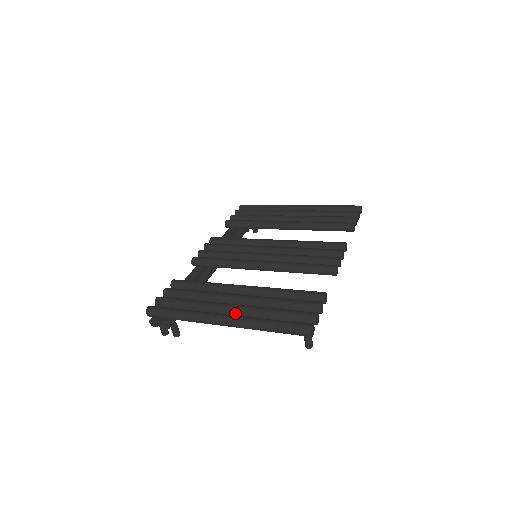
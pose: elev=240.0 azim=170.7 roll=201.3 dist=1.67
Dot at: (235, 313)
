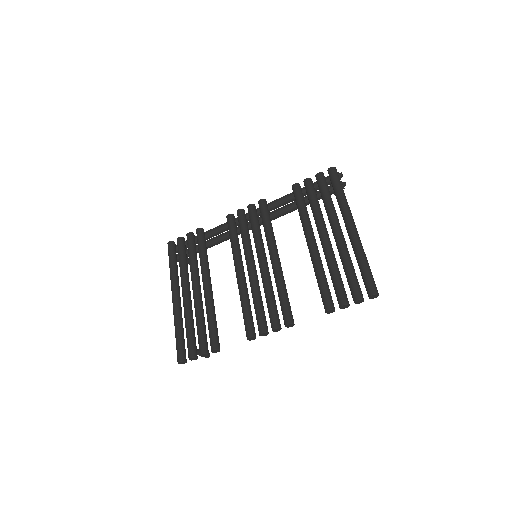
Dot at: (183, 300)
